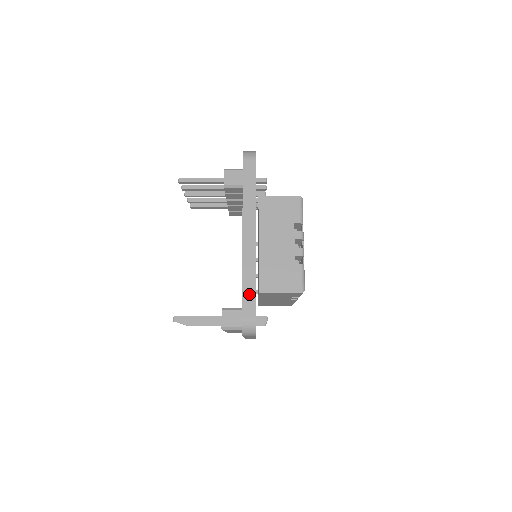
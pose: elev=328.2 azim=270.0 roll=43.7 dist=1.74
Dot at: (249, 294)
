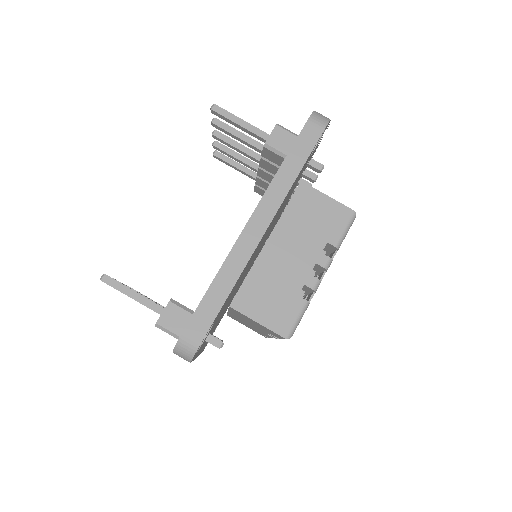
Dot at: (213, 303)
